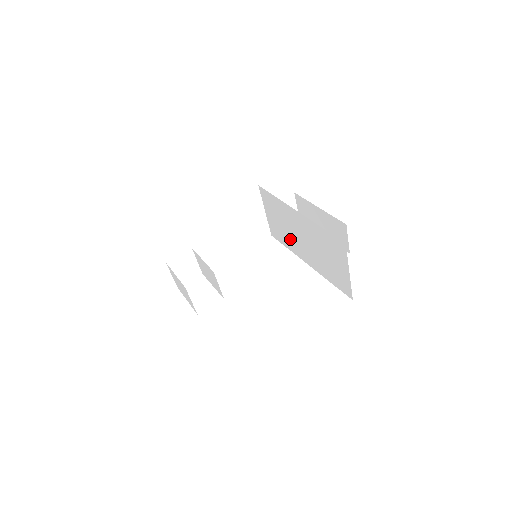
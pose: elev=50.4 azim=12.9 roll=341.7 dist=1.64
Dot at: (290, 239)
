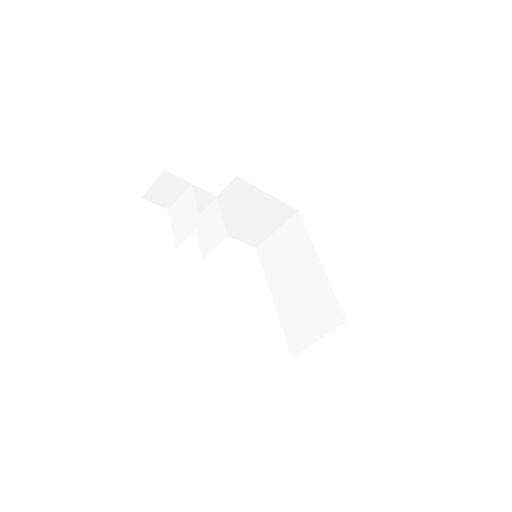
Dot at: (279, 268)
